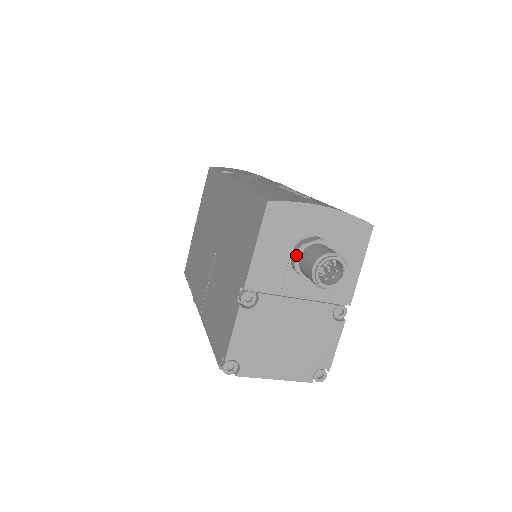
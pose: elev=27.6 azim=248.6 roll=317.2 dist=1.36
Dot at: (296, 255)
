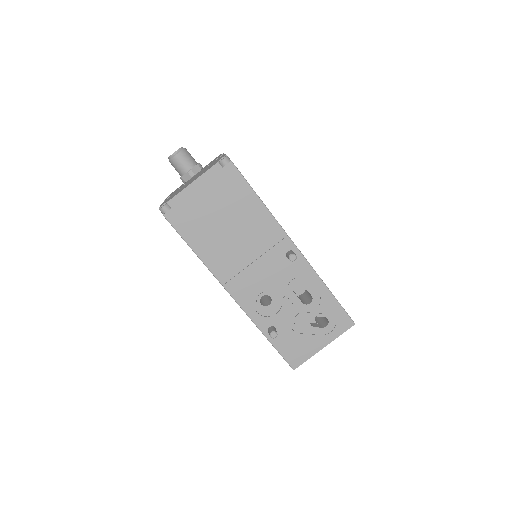
Dot at: occluded
